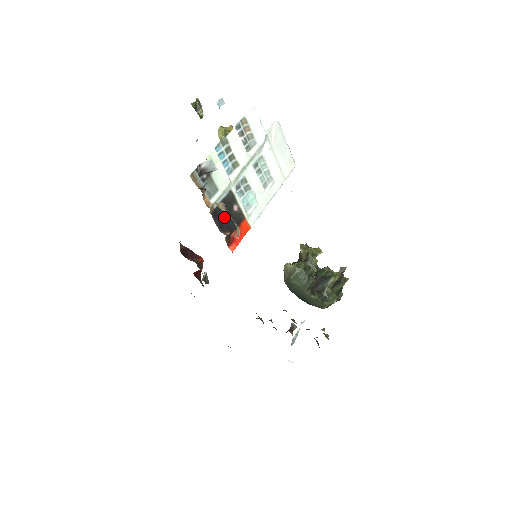
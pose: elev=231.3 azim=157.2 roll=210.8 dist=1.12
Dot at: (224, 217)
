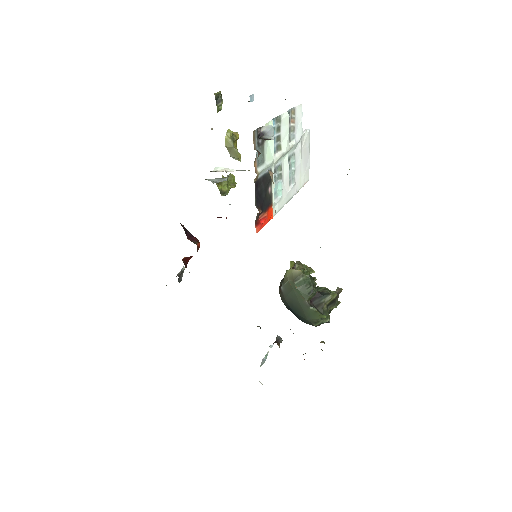
Dot at: (261, 193)
